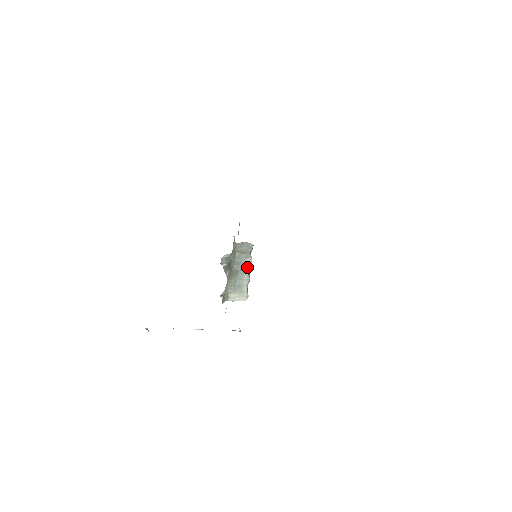
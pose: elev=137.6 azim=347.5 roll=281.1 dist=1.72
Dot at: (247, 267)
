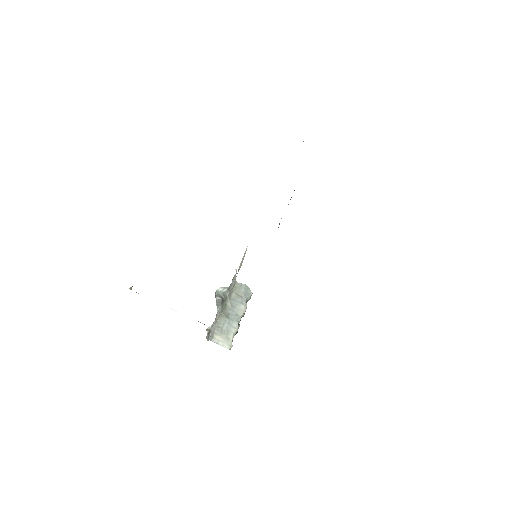
Dot at: (239, 314)
